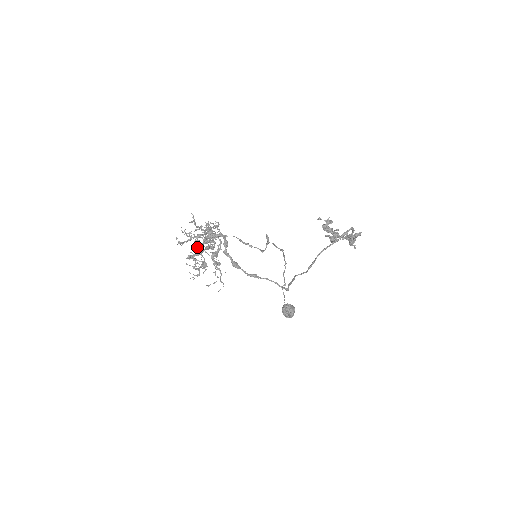
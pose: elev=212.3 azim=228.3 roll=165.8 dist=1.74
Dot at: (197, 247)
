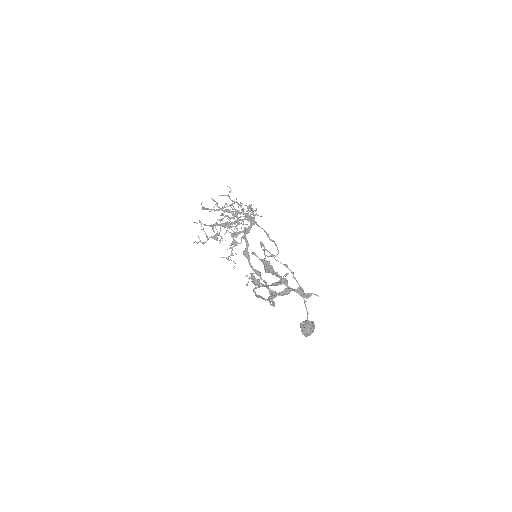
Dot at: occluded
